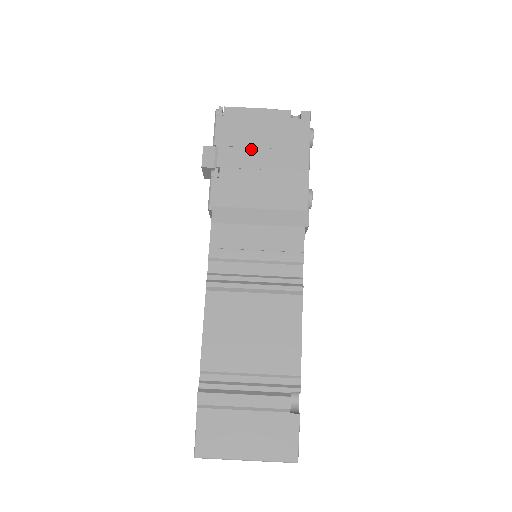
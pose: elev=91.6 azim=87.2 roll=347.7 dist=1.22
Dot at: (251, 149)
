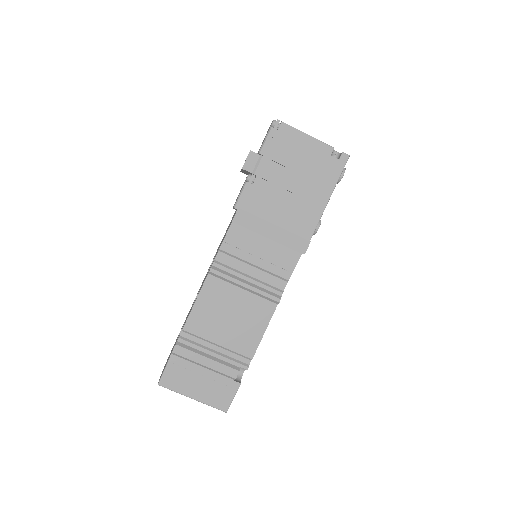
Dot at: (288, 170)
